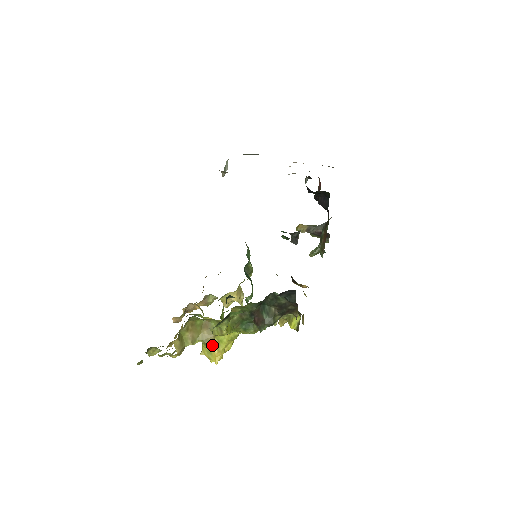
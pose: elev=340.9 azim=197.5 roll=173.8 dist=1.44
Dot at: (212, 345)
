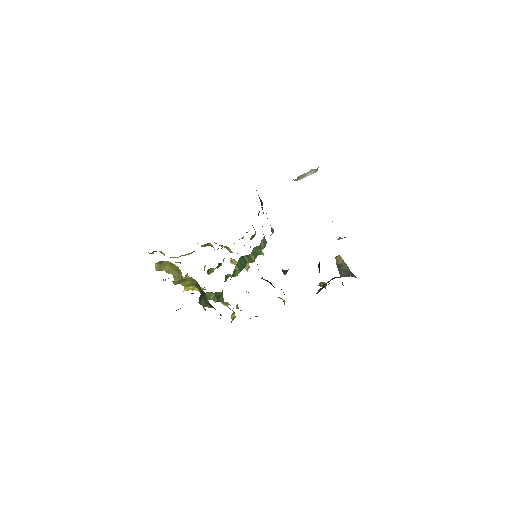
Dot at: occluded
